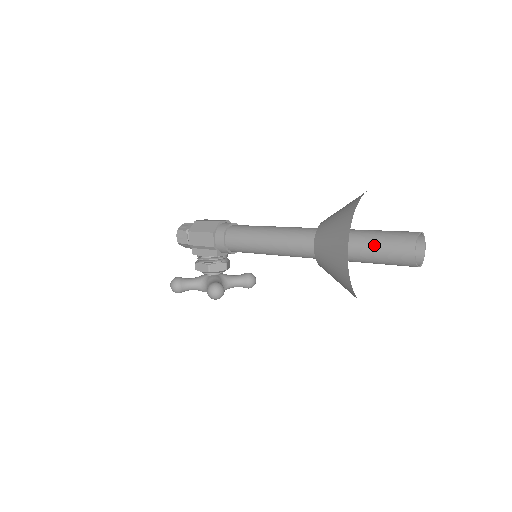
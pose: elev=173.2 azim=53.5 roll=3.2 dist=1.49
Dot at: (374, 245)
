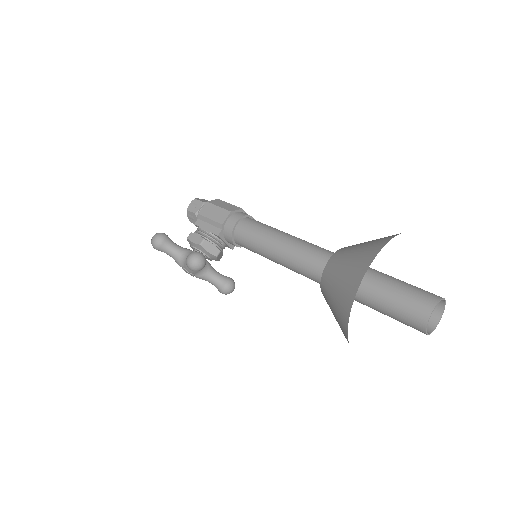
Dot at: (392, 286)
